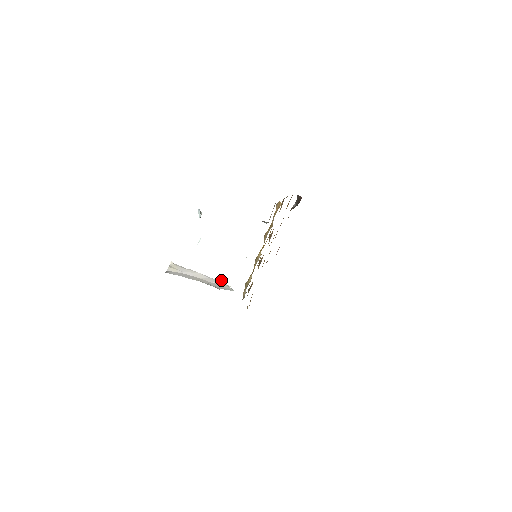
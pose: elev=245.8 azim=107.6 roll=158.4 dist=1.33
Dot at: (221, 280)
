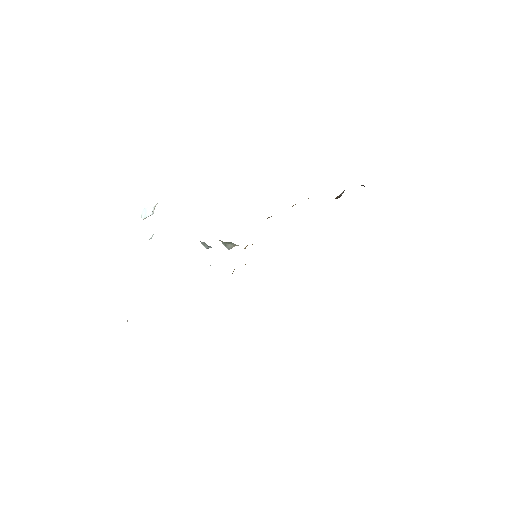
Dot at: (127, 320)
